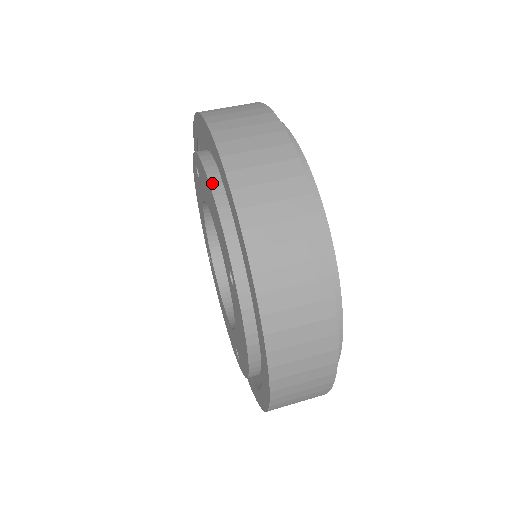
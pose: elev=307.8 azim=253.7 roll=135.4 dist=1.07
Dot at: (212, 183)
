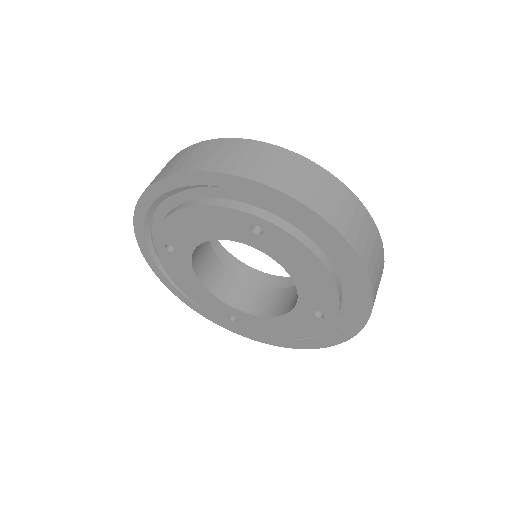
Dot at: (331, 272)
